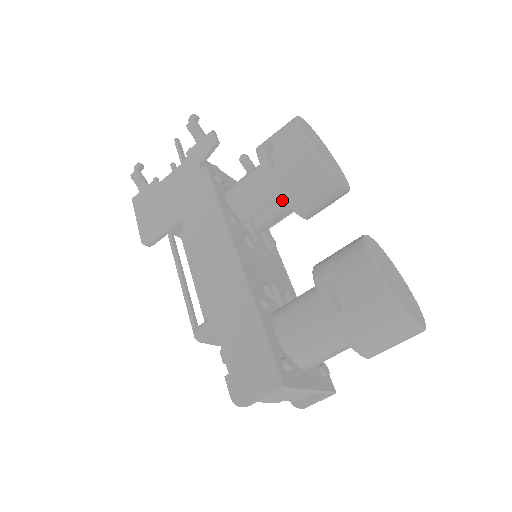
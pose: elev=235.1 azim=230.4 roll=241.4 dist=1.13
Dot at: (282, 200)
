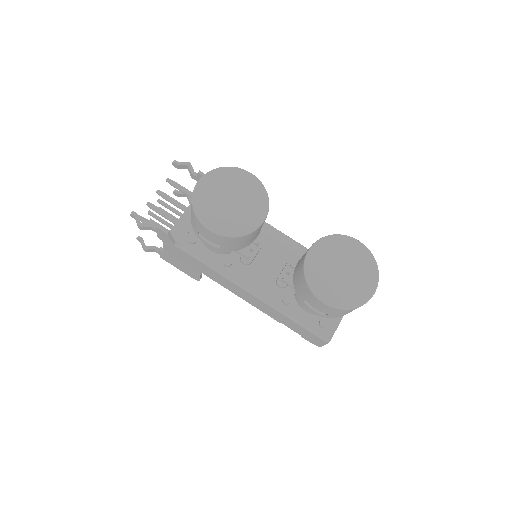
Dot at: occluded
